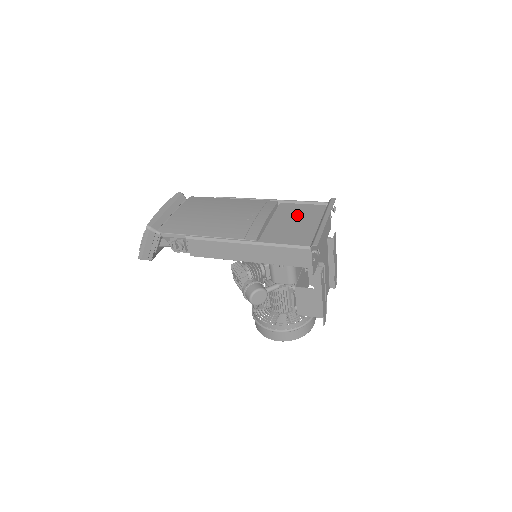
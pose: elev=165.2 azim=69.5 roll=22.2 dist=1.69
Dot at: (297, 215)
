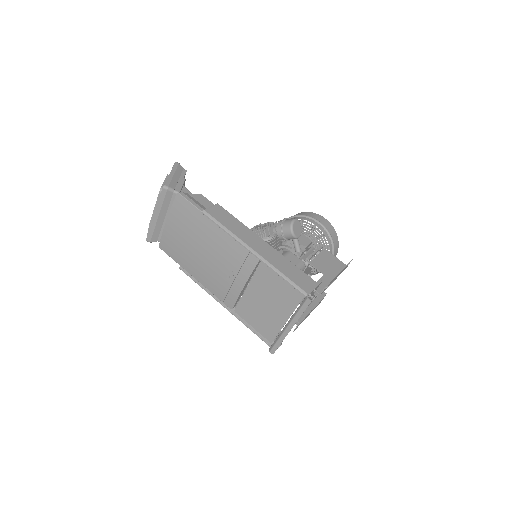
Dot at: (272, 295)
